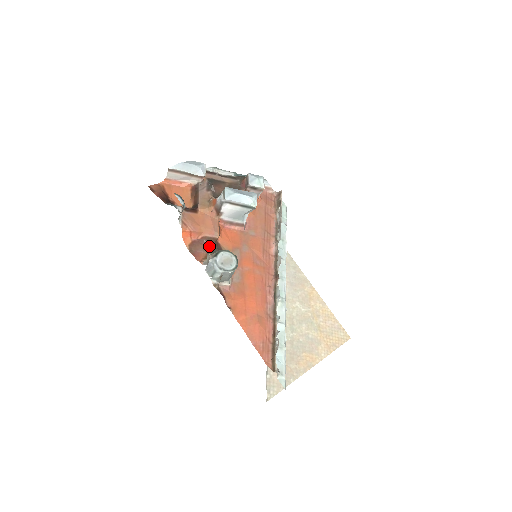
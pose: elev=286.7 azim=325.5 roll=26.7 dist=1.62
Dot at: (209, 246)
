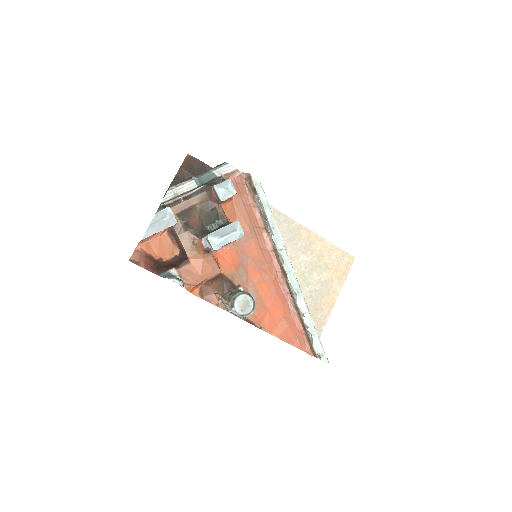
Dot at: (220, 294)
